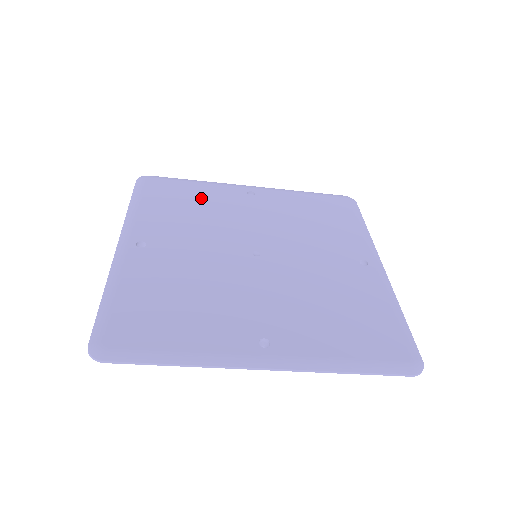
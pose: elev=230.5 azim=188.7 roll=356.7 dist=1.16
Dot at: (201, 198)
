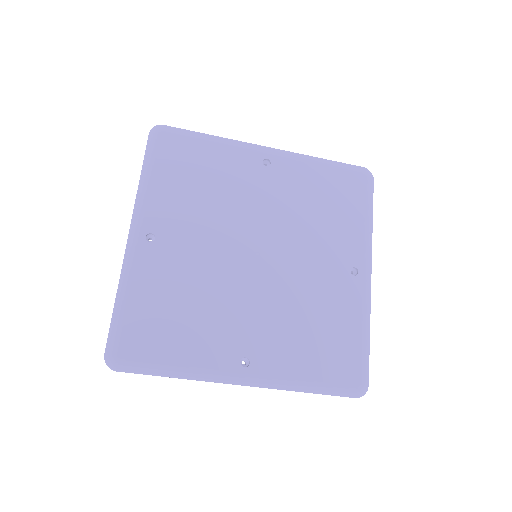
Dot at: (214, 169)
